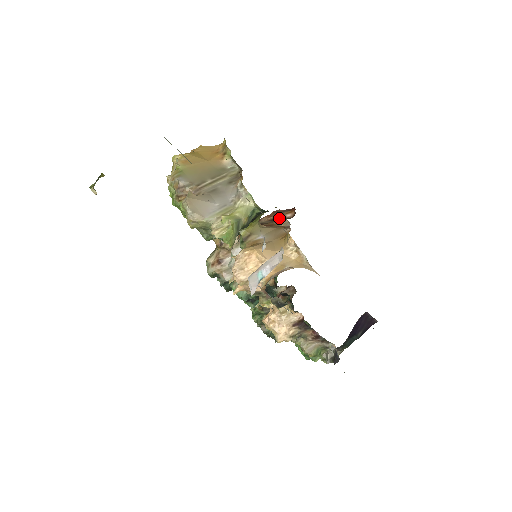
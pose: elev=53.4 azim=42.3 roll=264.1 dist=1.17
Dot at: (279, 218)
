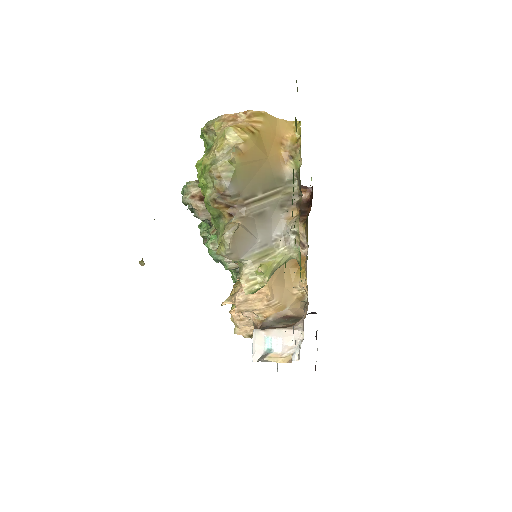
Dot at: occluded
